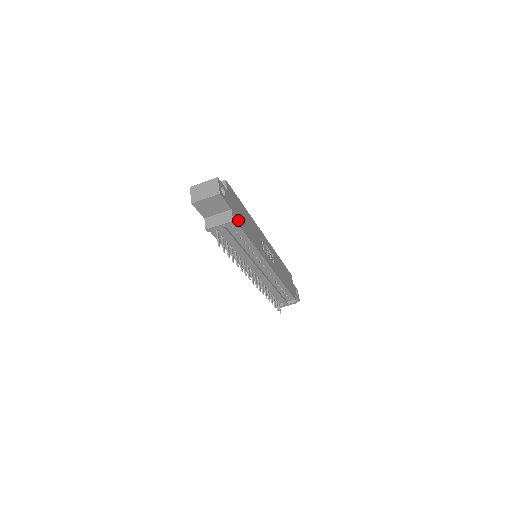
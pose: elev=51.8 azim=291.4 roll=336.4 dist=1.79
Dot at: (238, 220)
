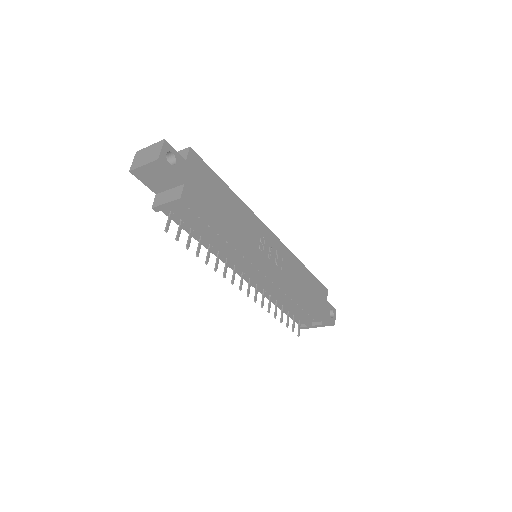
Dot at: (198, 200)
